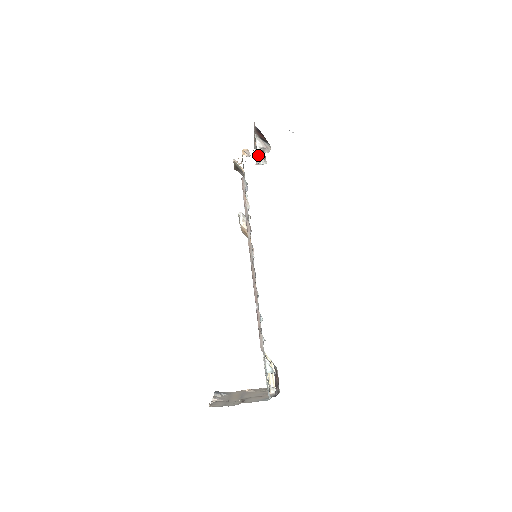
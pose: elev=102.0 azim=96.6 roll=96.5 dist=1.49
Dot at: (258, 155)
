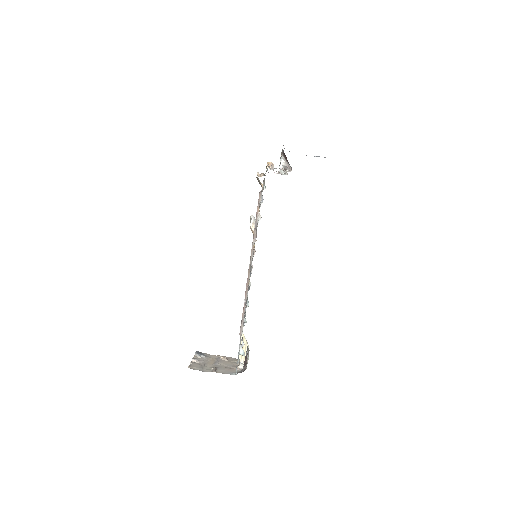
Dot at: occluded
